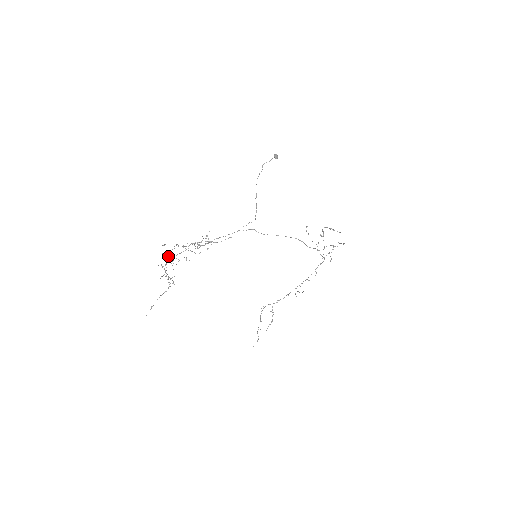
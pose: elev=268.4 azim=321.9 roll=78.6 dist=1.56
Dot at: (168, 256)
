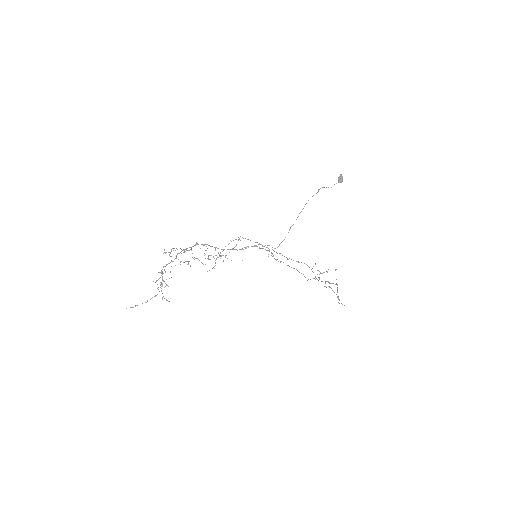
Dot at: occluded
